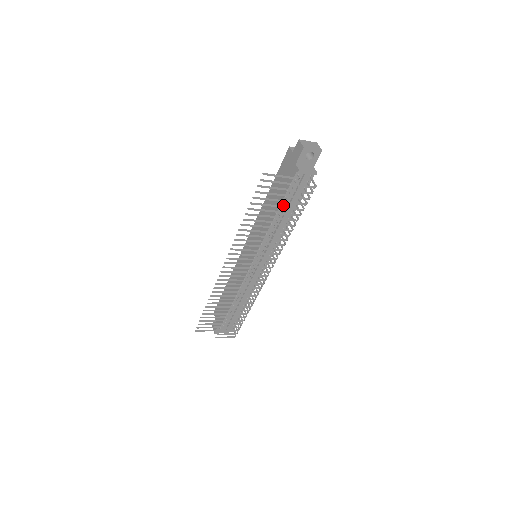
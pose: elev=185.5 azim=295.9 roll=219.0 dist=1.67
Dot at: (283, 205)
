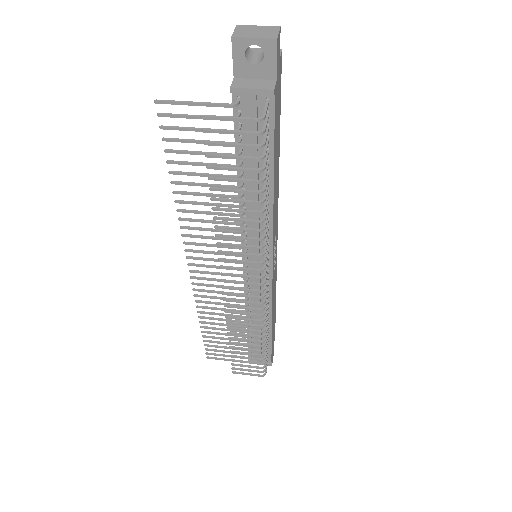
Dot at: (243, 164)
